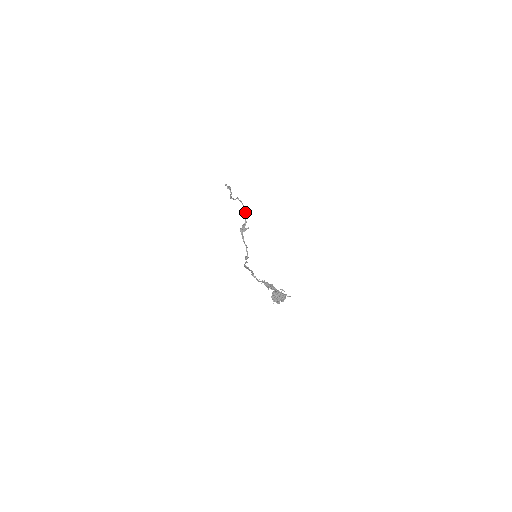
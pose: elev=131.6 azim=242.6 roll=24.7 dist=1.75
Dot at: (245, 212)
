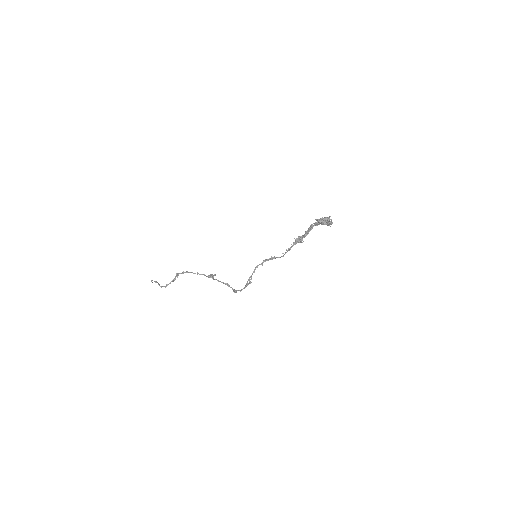
Dot at: occluded
